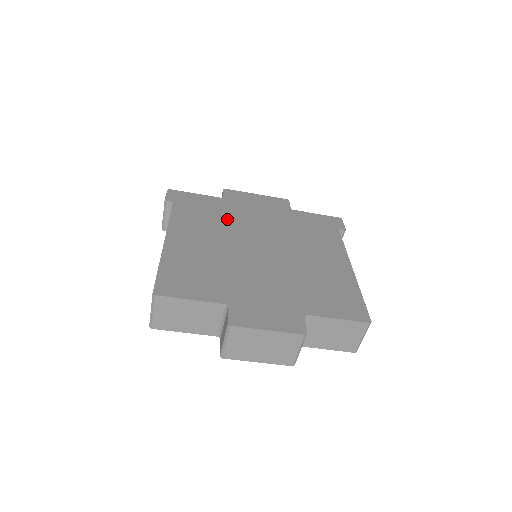
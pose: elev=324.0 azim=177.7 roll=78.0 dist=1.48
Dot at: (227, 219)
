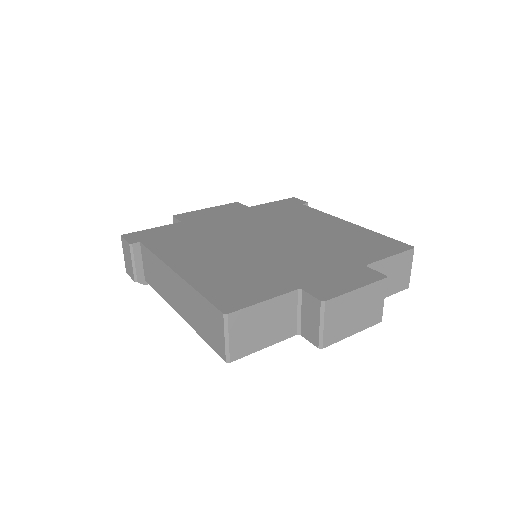
Dot at: (207, 233)
